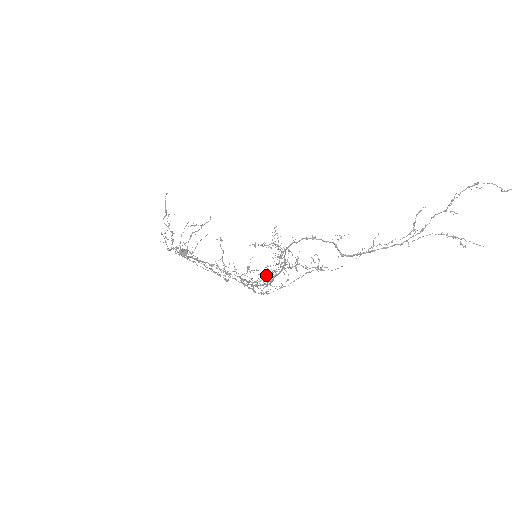
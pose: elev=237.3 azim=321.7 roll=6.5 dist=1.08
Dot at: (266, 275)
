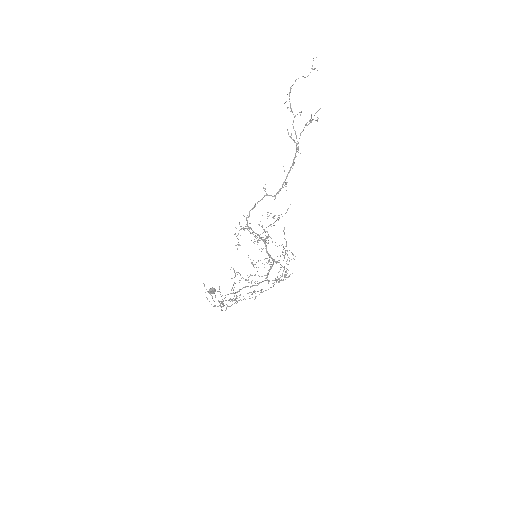
Dot at: occluded
